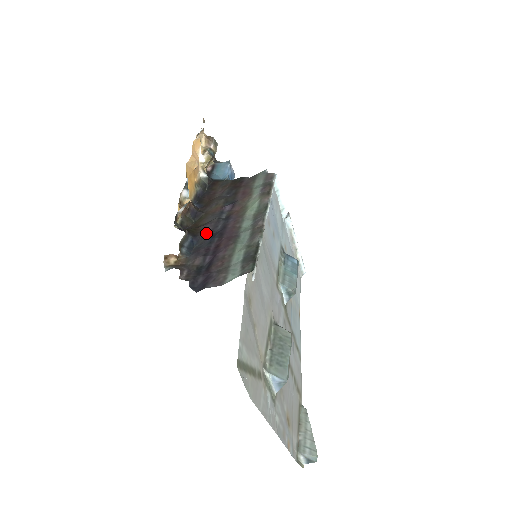
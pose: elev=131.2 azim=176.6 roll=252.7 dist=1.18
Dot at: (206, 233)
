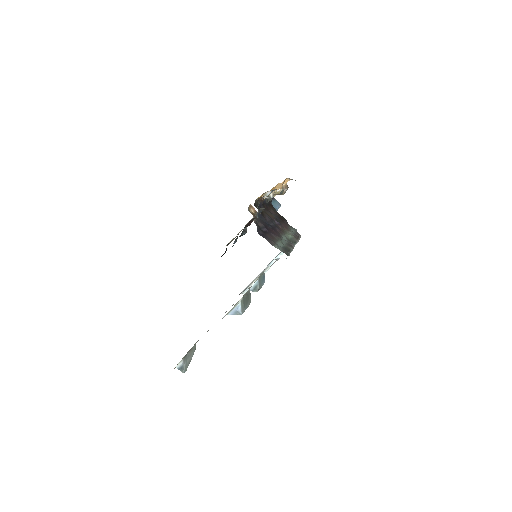
Dot at: (265, 219)
